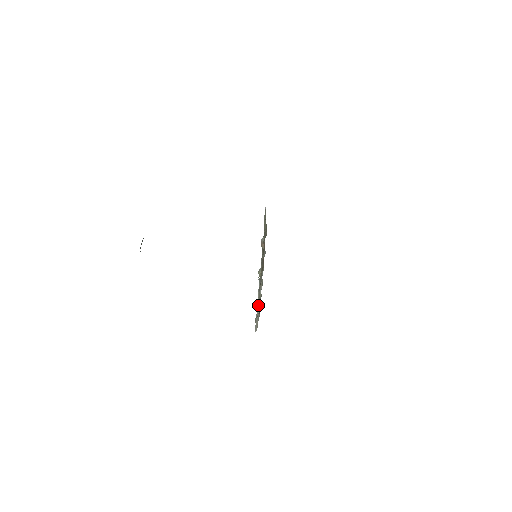
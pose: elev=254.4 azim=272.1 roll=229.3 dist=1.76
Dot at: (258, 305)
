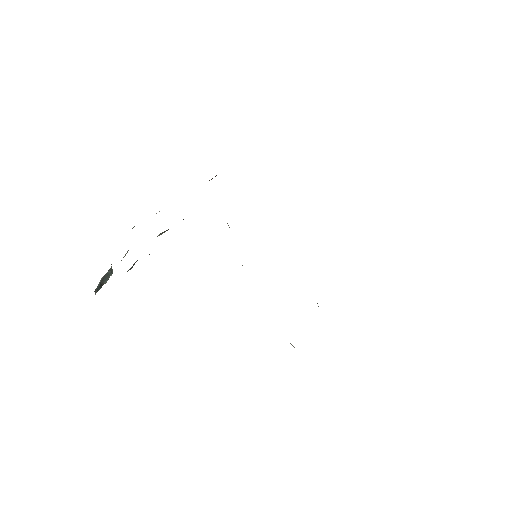
Dot at: occluded
